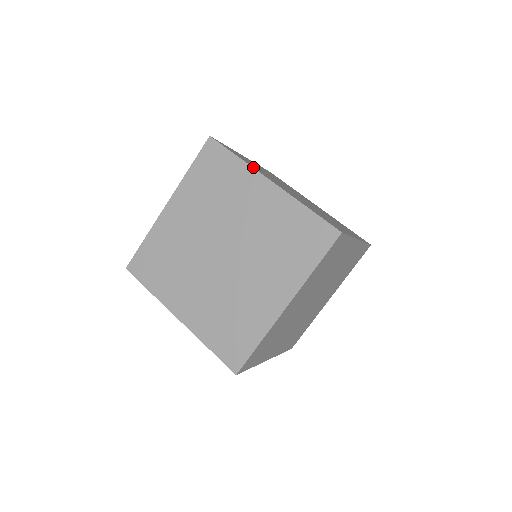
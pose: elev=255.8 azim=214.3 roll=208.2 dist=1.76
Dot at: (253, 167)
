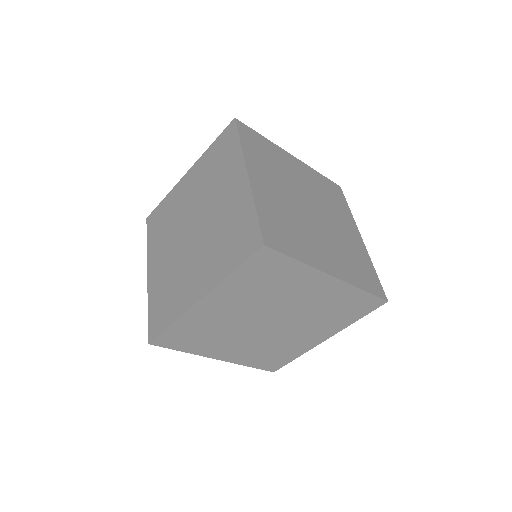
Dot at: (247, 156)
